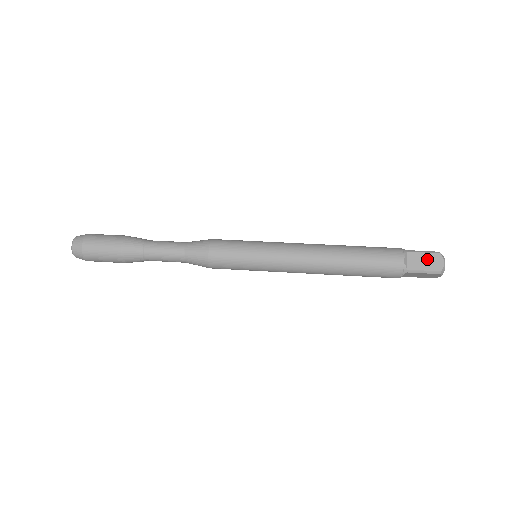
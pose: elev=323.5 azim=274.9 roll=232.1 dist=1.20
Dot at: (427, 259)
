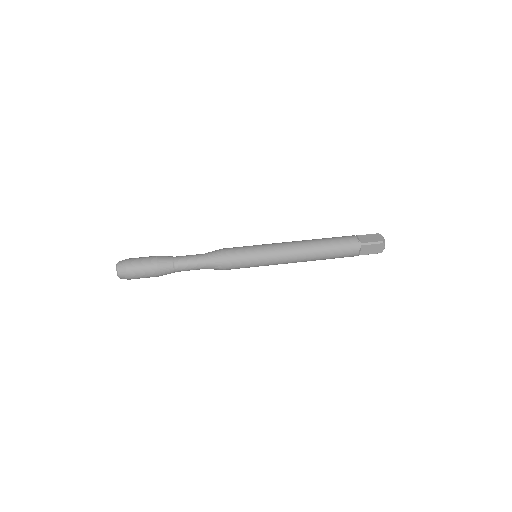
Dot at: (371, 237)
